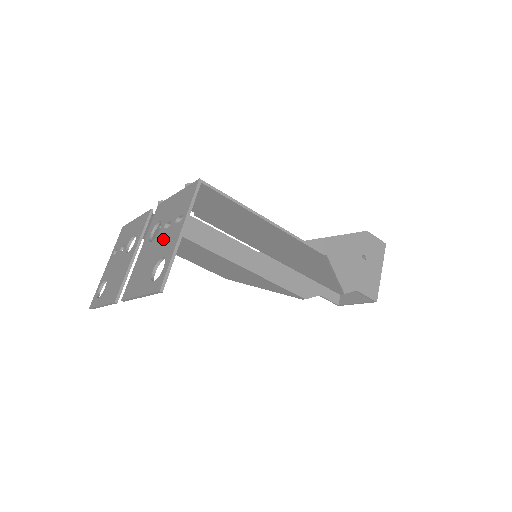
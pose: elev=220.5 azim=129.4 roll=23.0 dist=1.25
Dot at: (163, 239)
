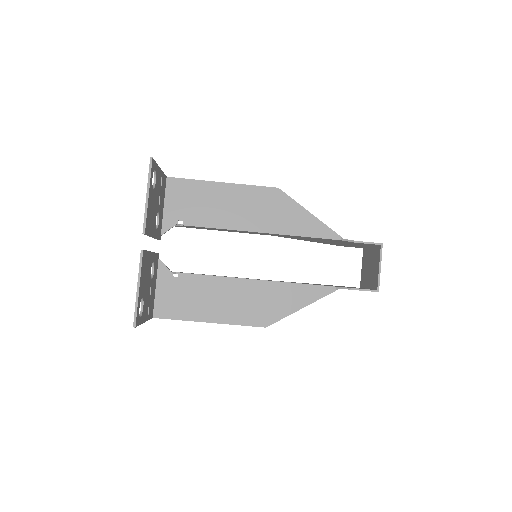
Dot at: occluded
